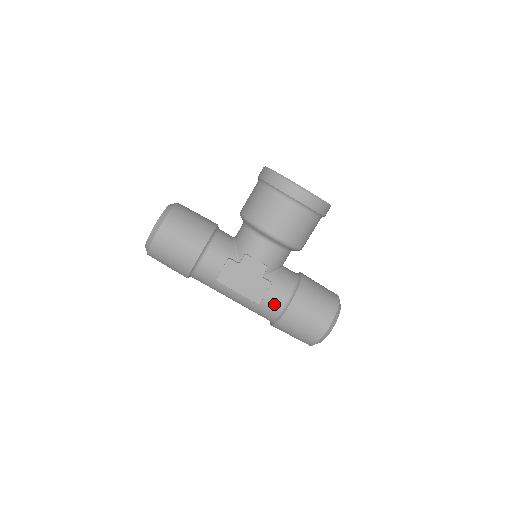
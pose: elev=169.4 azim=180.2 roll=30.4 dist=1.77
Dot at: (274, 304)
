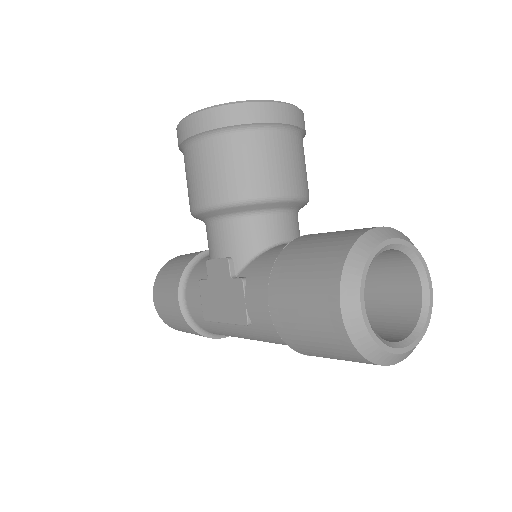
Dot at: (260, 311)
